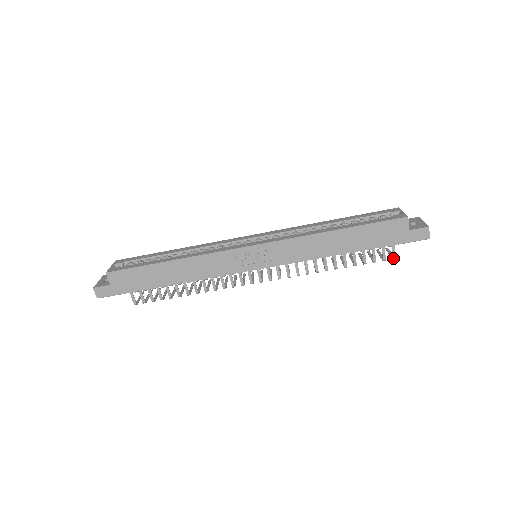
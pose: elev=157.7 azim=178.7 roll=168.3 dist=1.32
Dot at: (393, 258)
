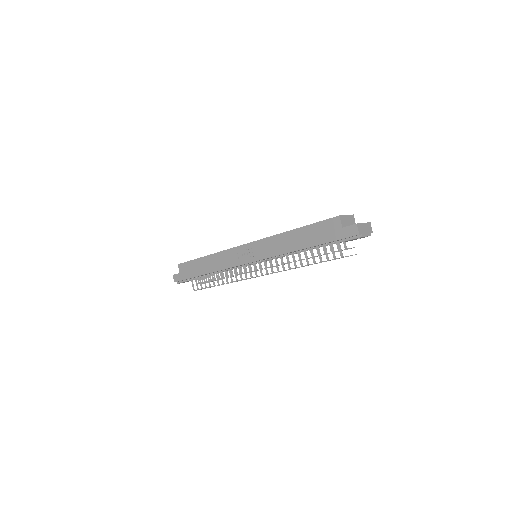
Dot at: (341, 256)
